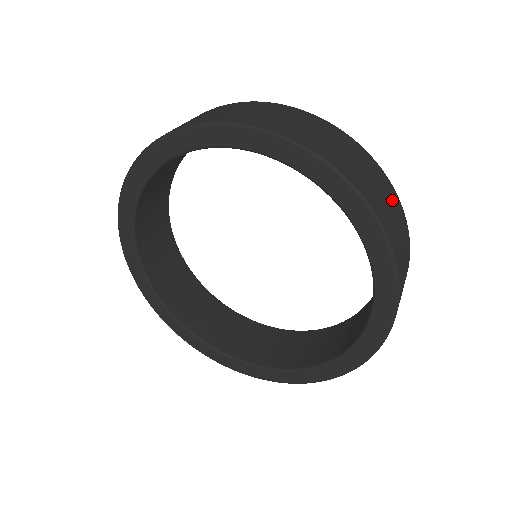
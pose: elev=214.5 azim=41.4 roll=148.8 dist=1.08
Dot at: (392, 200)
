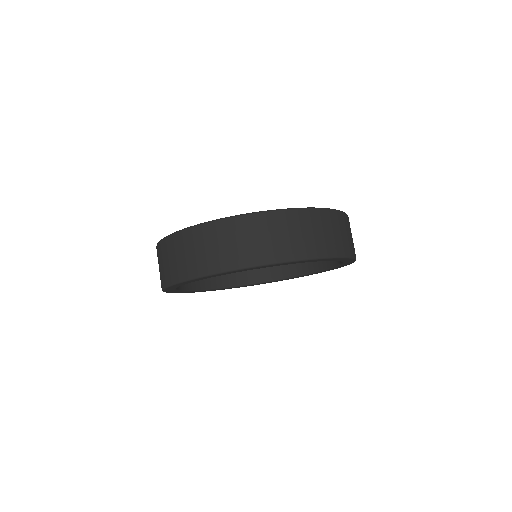
Dot at: (350, 228)
